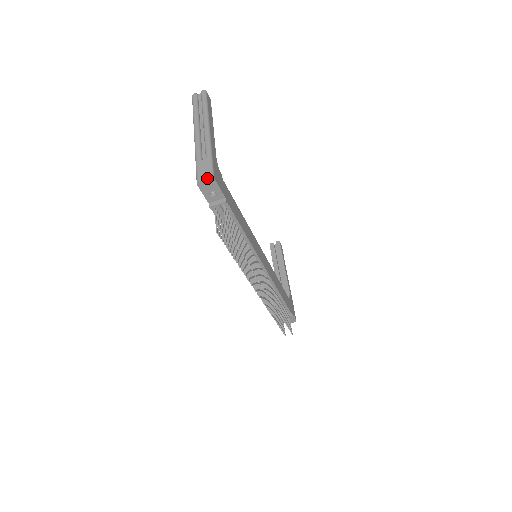
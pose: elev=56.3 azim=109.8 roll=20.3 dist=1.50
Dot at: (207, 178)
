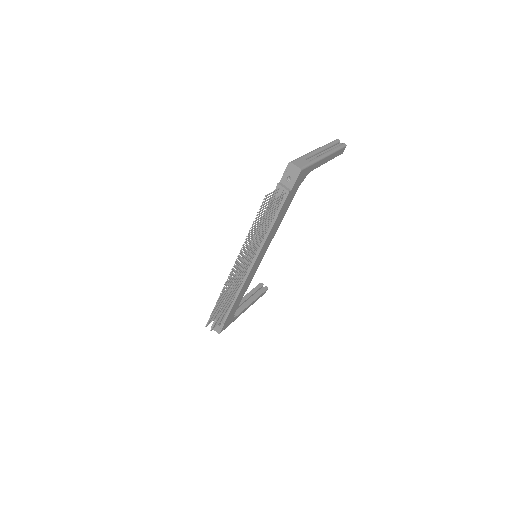
Dot at: (298, 166)
